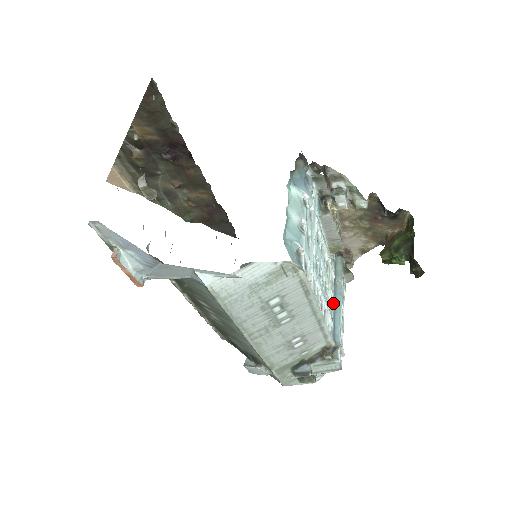
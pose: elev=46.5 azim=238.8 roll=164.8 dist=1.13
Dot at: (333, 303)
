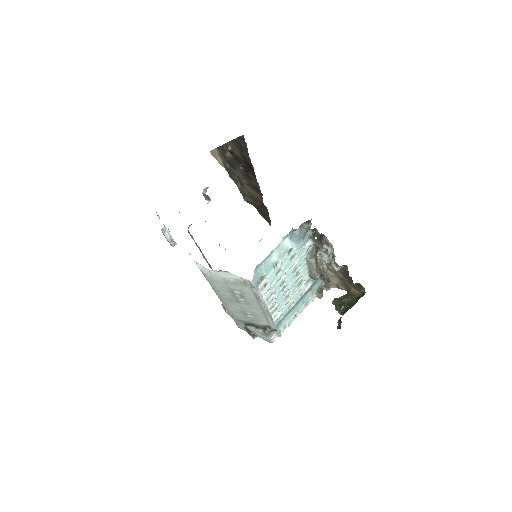
Dot at: (293, 305)
